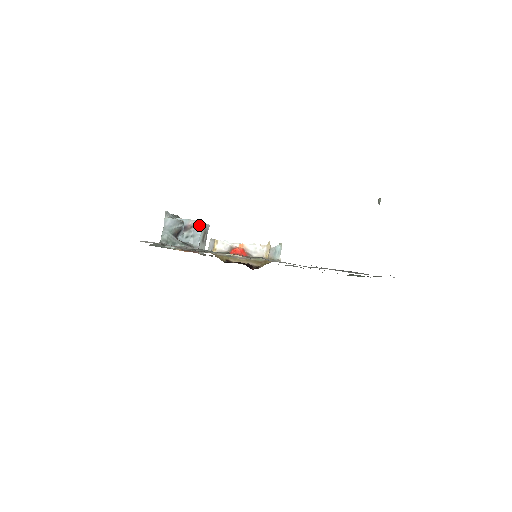
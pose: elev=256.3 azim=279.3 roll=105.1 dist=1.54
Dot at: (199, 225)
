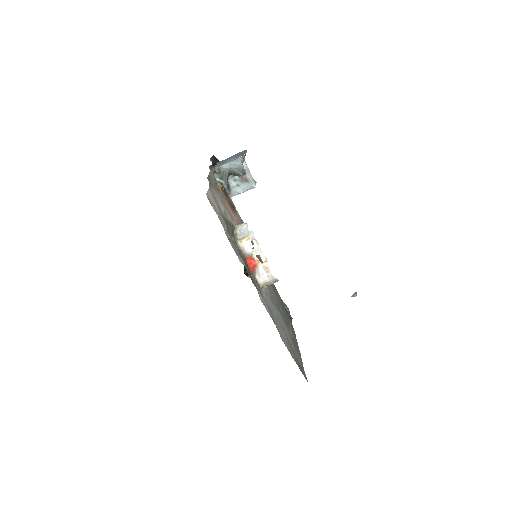
Dot at: (251, 186)
